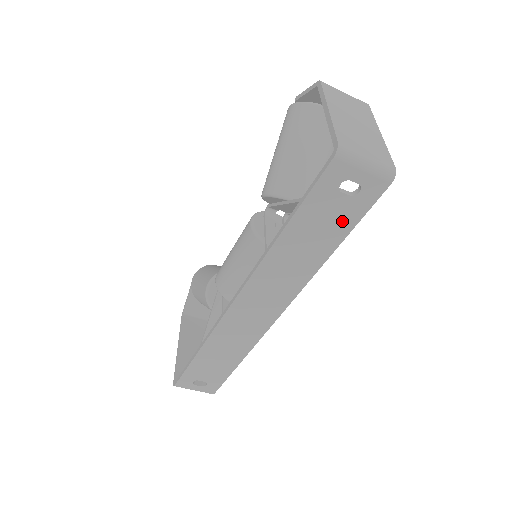
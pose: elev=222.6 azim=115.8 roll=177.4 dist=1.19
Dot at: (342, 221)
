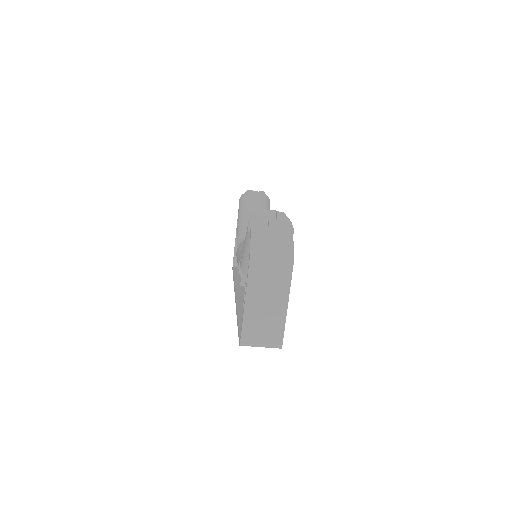
Dot at: occluded
